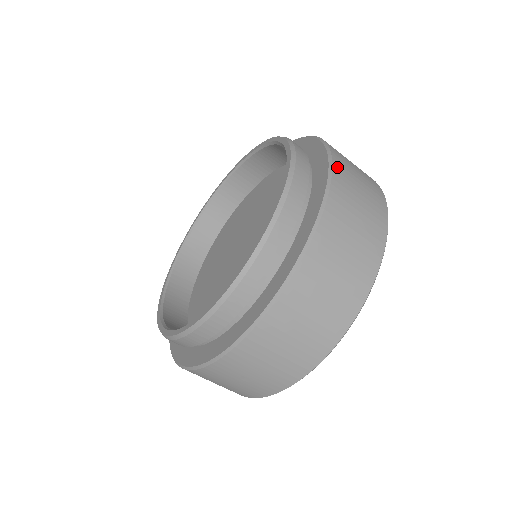
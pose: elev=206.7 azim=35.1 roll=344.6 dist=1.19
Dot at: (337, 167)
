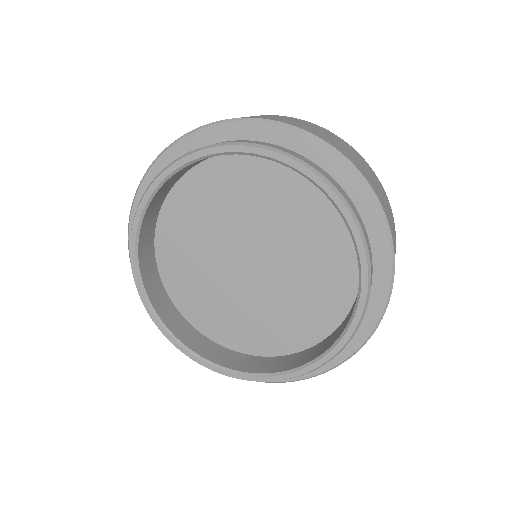
Dot at: (383, 205)
